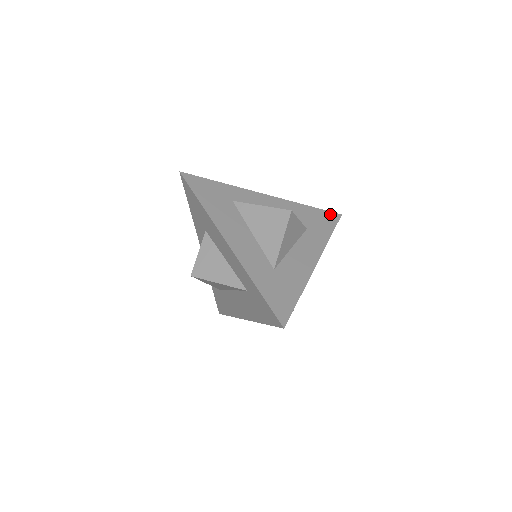
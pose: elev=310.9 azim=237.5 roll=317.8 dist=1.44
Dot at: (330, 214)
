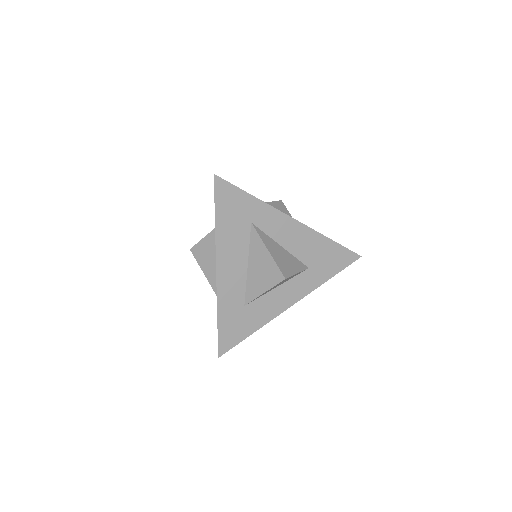
Dot at: (349, 254)
